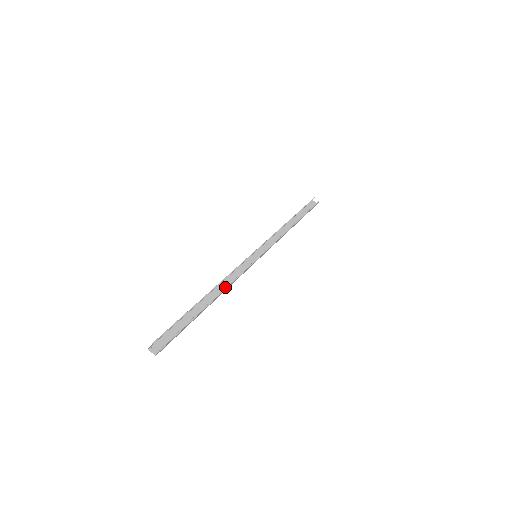
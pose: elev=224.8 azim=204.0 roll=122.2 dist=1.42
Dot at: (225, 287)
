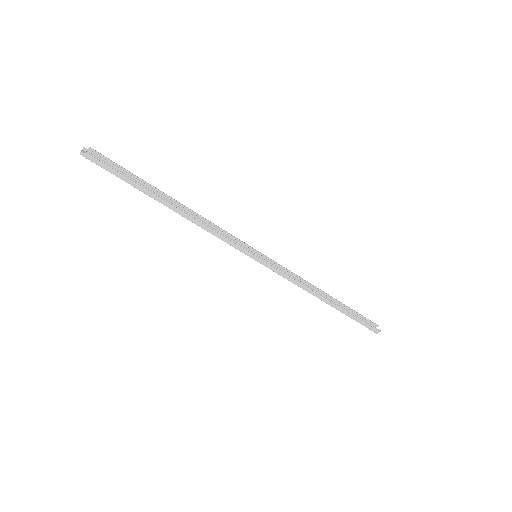
Dot at: (198, 224)
